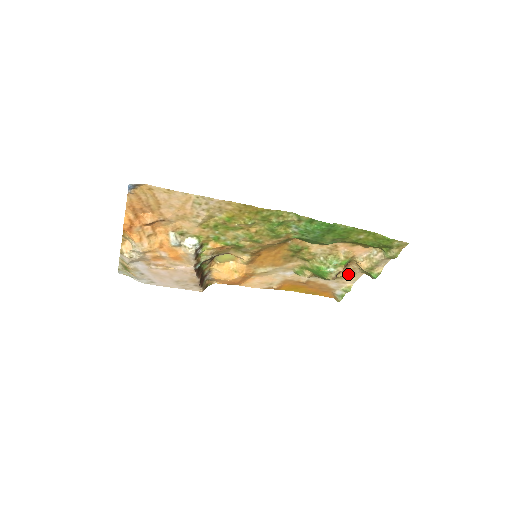
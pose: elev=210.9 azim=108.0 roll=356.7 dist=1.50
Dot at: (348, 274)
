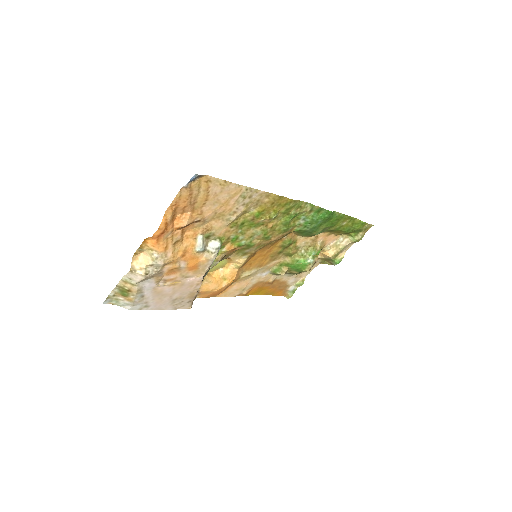
Dot at: occluded
